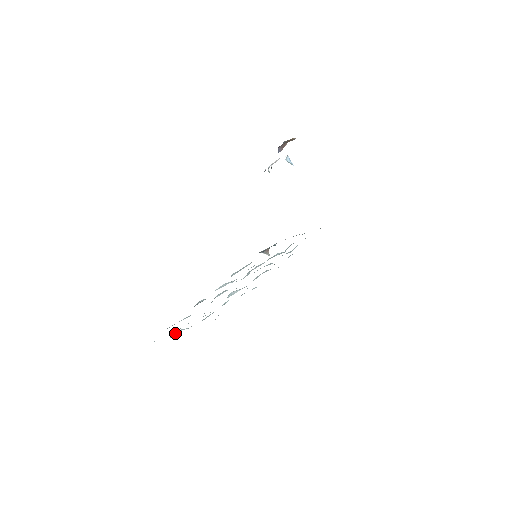
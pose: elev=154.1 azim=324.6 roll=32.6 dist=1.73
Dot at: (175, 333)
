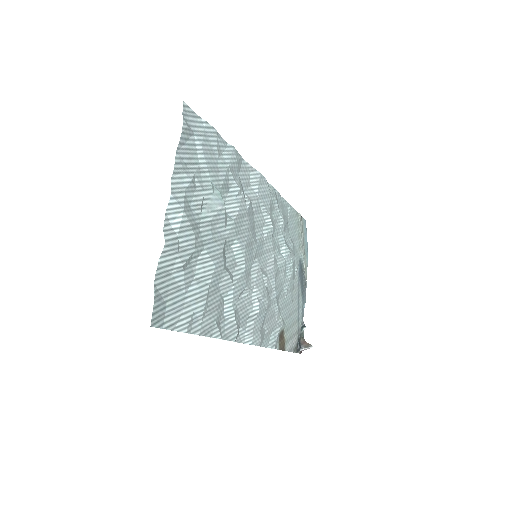
Dot at: (169, 235)
